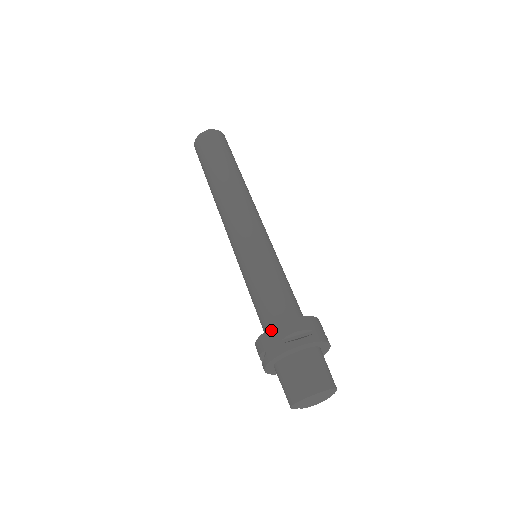
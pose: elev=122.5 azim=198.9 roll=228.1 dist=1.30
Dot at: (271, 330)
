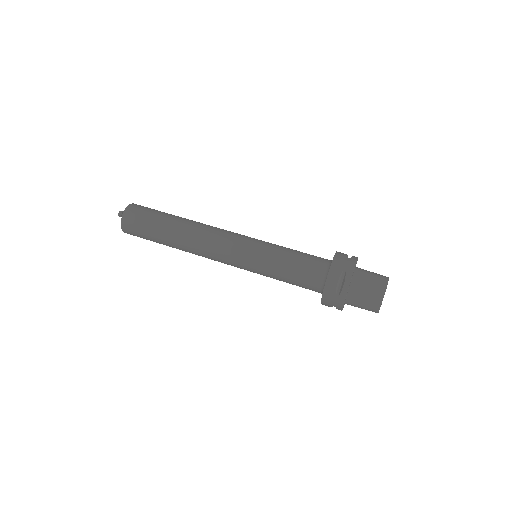
Dot at: (324, 296)
